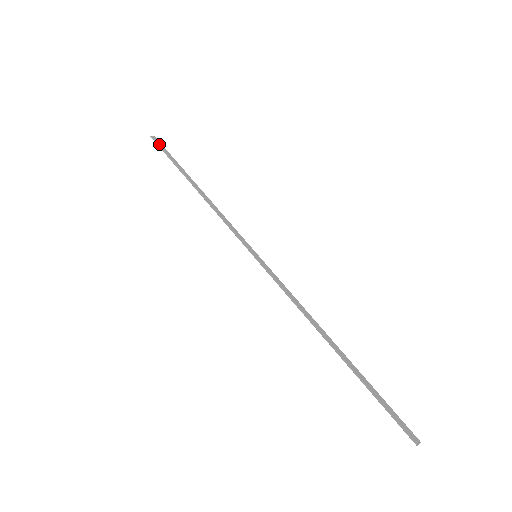
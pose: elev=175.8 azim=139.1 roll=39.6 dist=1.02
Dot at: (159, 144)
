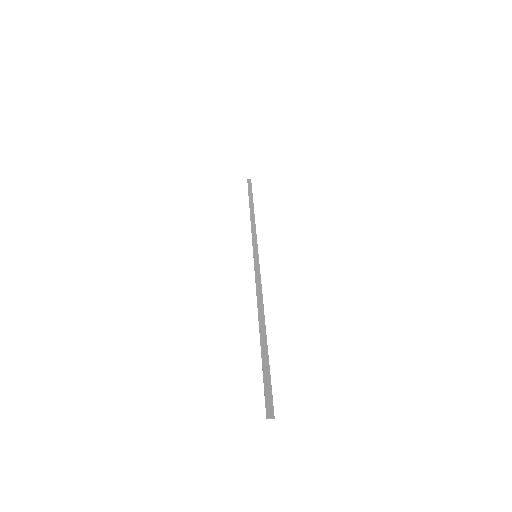
Dot at: (249, 184)
